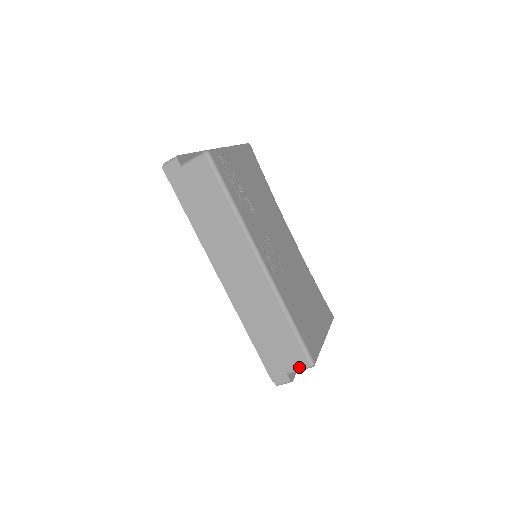
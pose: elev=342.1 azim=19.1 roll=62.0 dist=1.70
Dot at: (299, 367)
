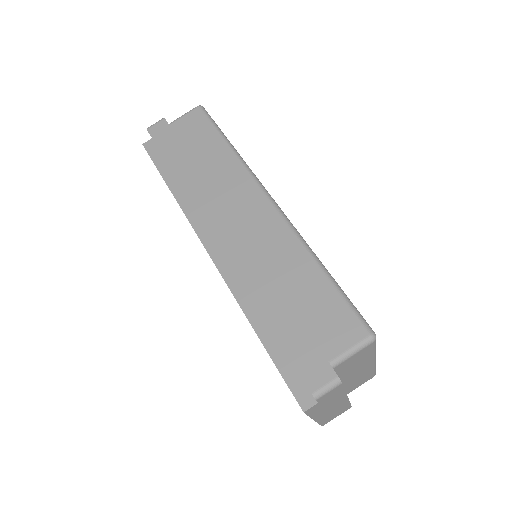
Dot at: (350, 344)
